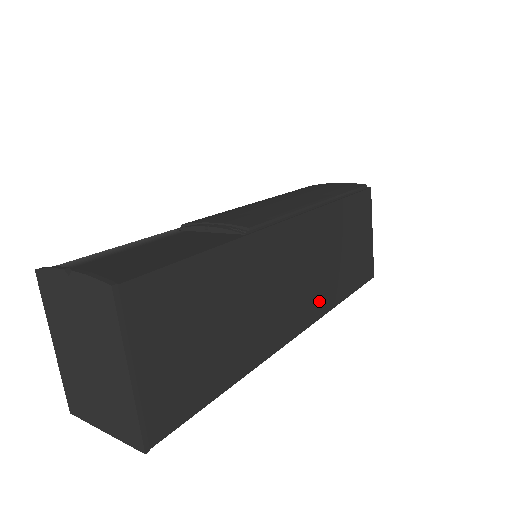
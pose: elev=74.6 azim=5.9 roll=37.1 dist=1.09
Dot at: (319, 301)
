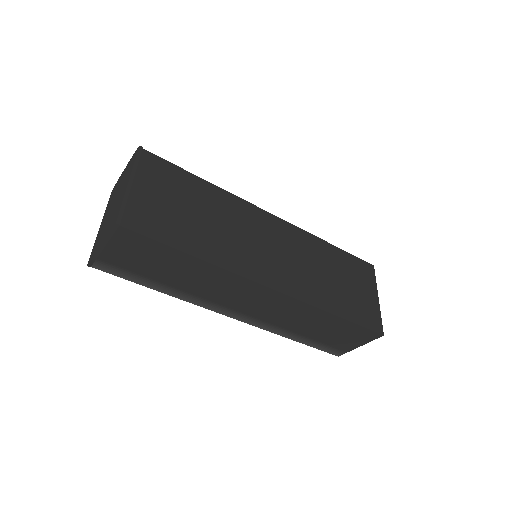
Dot at: (302, 288)
